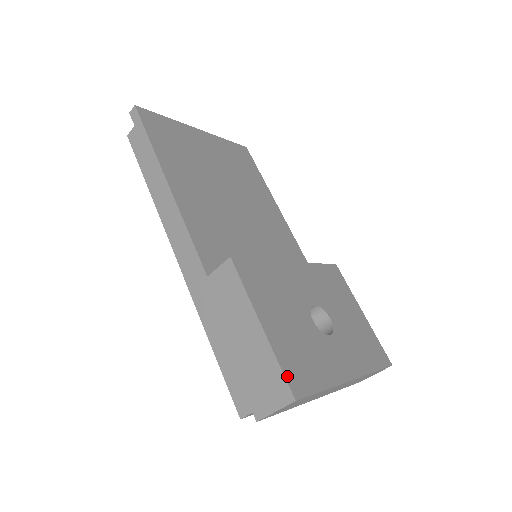
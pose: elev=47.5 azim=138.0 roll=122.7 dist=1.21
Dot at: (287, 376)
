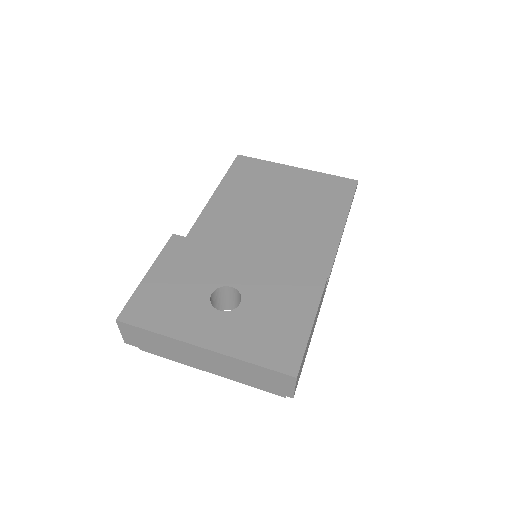
Dot at: (128, 306)
